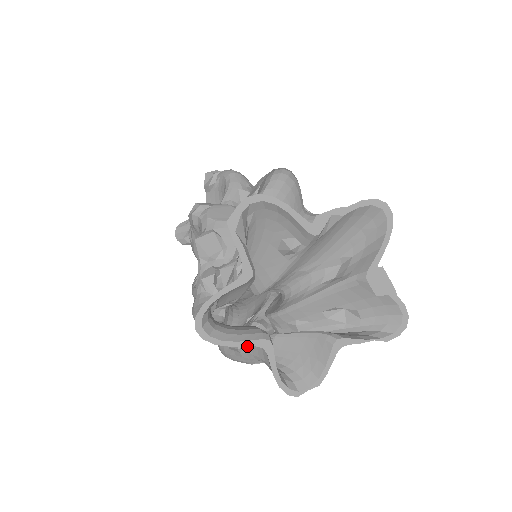
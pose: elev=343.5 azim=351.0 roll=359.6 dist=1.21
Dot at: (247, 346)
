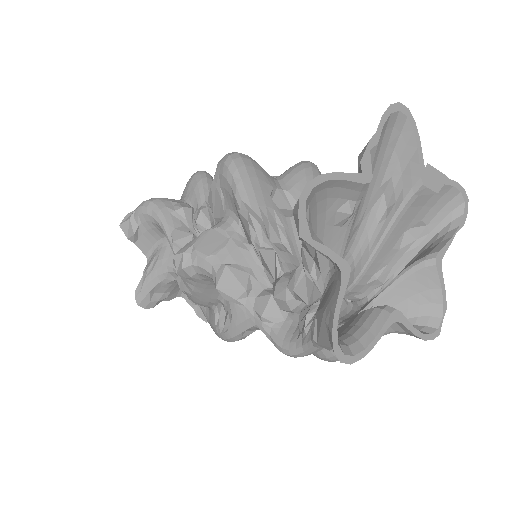
Dot at: occluded
